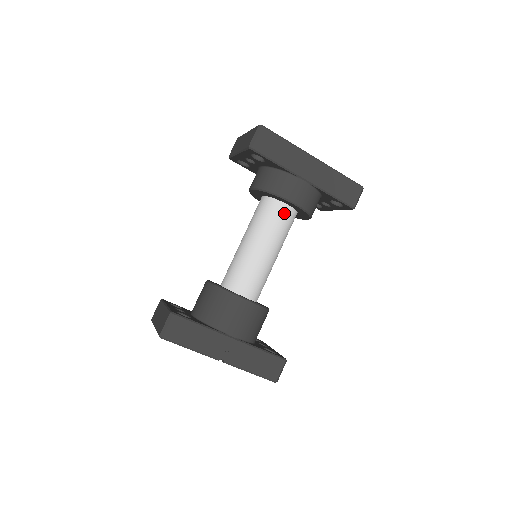
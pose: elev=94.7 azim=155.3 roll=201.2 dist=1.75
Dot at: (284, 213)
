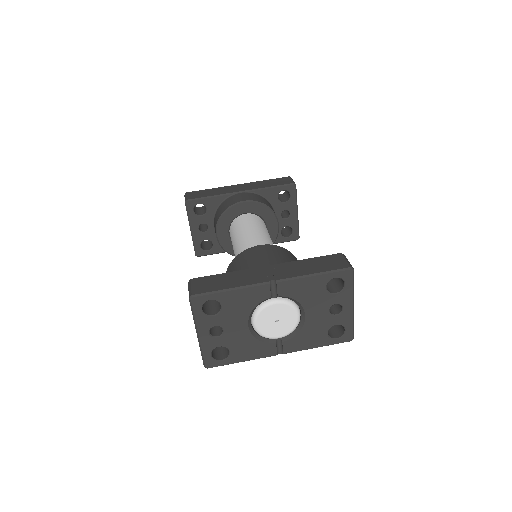
Dot at: (248, 218)
